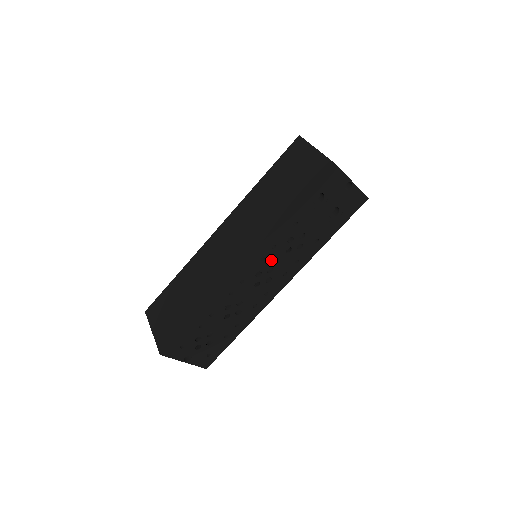
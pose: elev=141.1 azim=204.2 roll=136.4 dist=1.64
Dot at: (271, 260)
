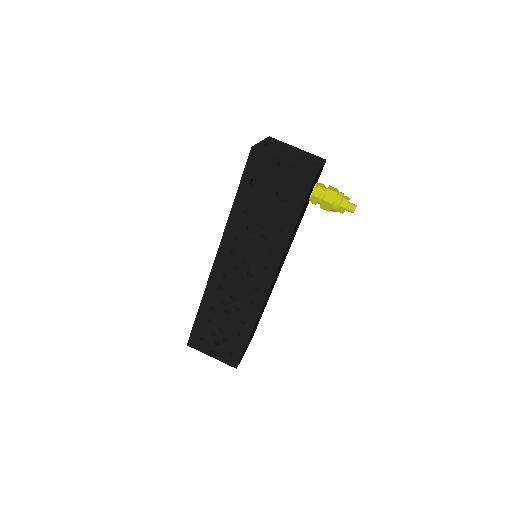
Dot at: (242, 252)
